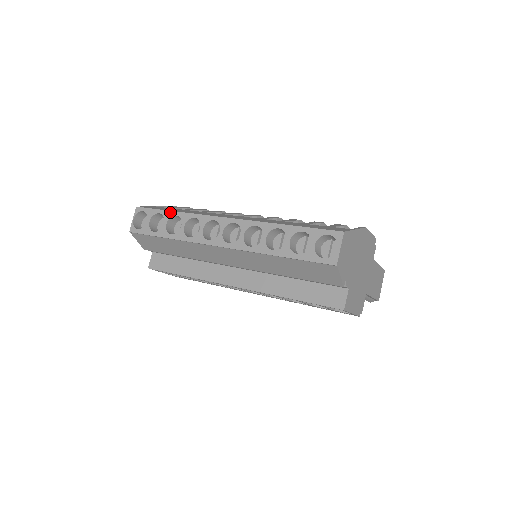
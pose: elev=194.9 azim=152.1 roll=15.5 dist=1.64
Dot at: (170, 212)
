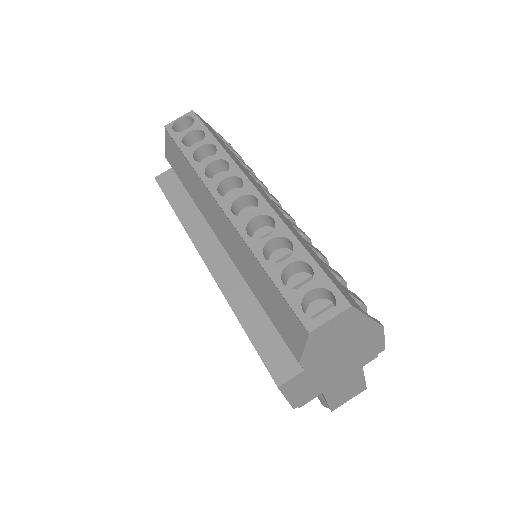
Dot at: (214, 139)
